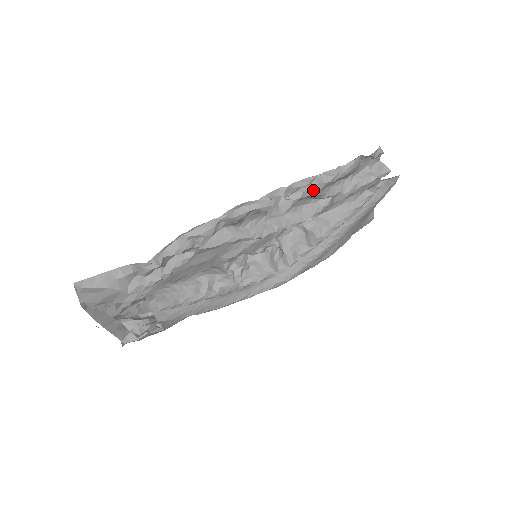
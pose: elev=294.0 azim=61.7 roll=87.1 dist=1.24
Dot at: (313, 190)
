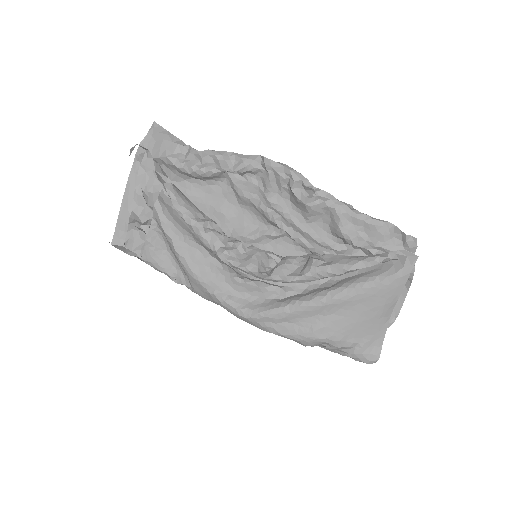
Dot at: (338, 206)
